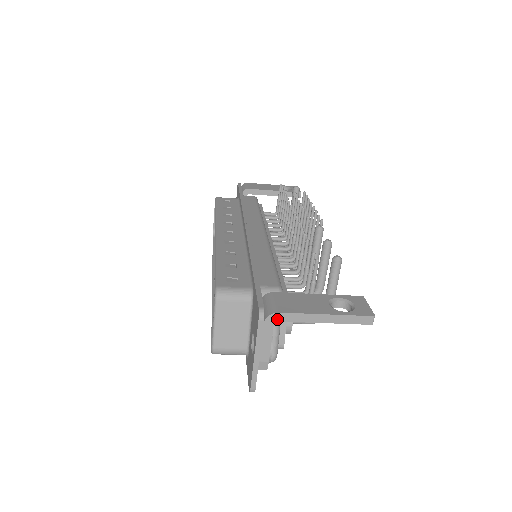
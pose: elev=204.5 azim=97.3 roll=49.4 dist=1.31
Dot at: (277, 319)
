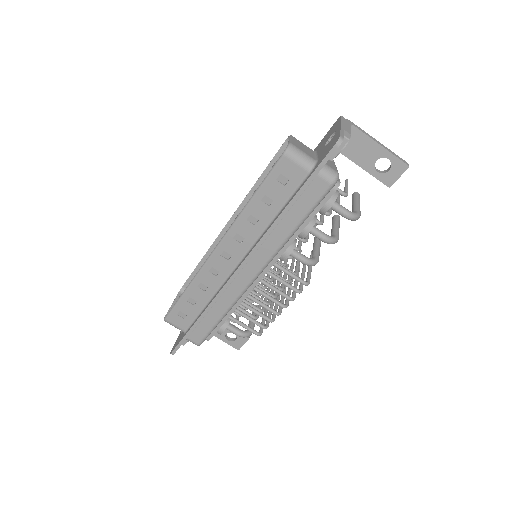
Dot at: (352, 124)
